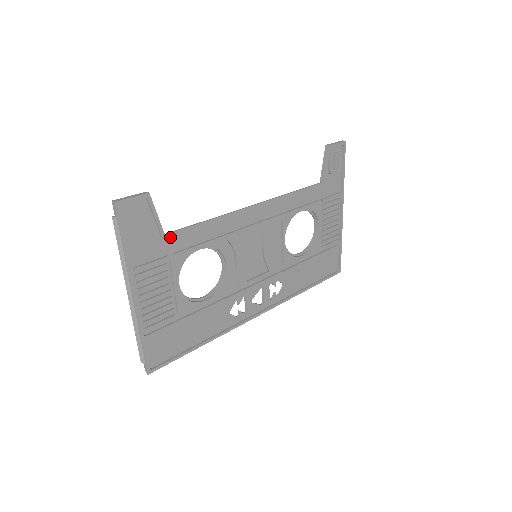
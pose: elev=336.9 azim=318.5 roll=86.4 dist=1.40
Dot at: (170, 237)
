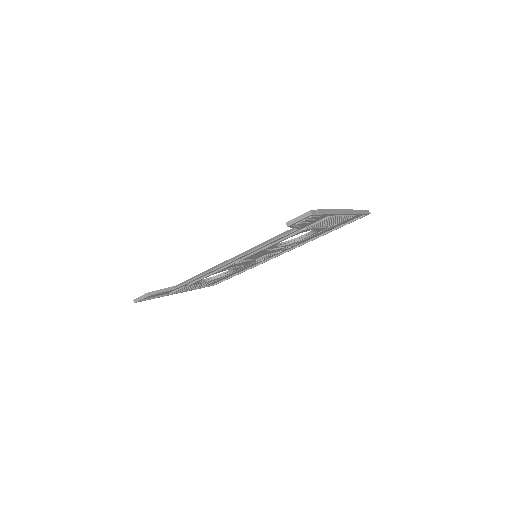
Dot at: (179, 285)
